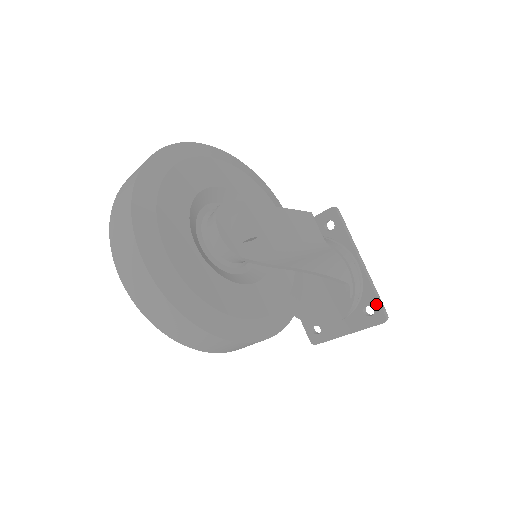
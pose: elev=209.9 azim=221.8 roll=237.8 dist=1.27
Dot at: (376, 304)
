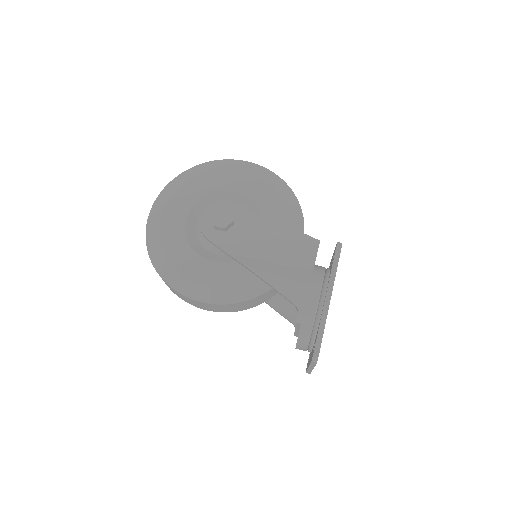
Dot at: (316, 341)
